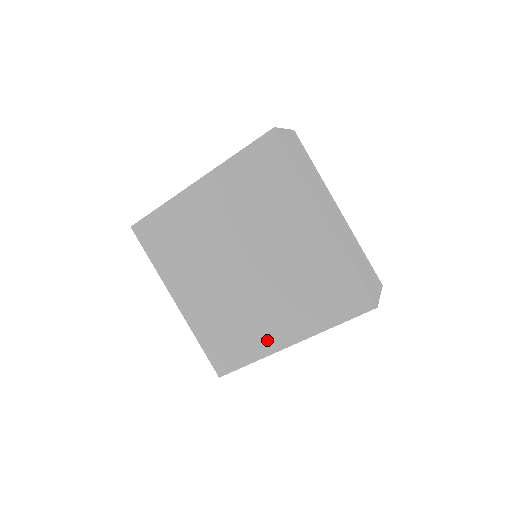
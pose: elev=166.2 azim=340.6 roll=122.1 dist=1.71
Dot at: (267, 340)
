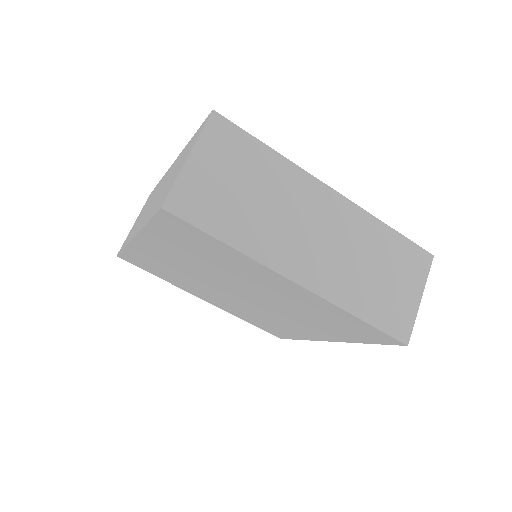
Dot at: (304, 334)
